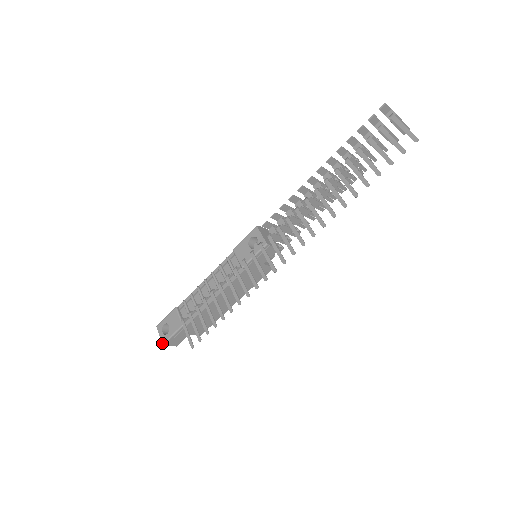
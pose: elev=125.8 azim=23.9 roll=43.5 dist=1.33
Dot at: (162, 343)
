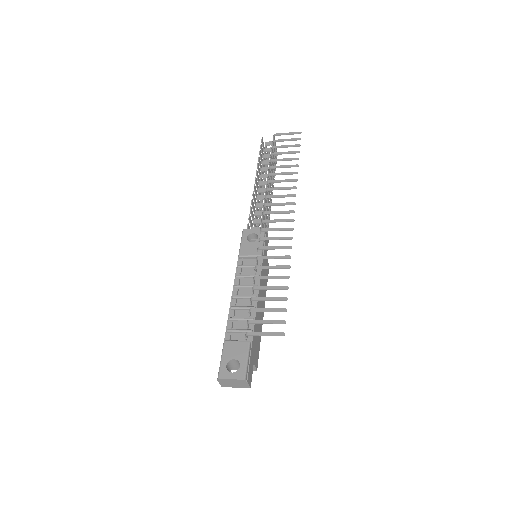
Dot at: (243, 379)
